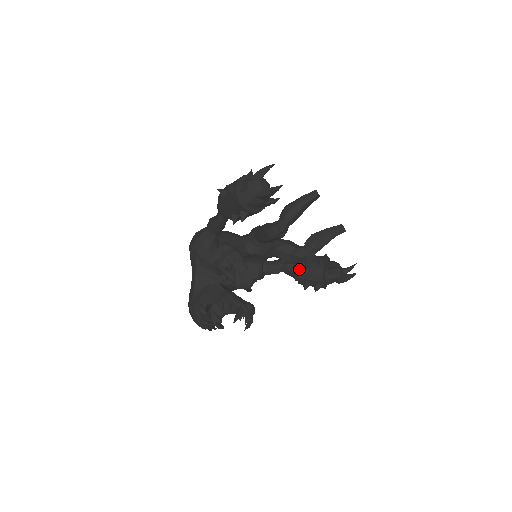
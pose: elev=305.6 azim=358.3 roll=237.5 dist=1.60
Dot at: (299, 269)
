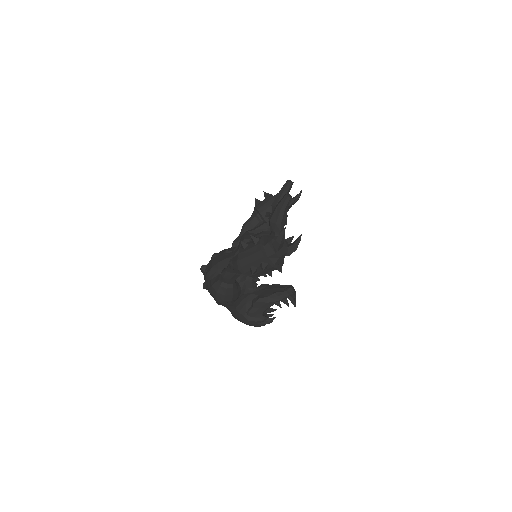
Dot at: occluded
